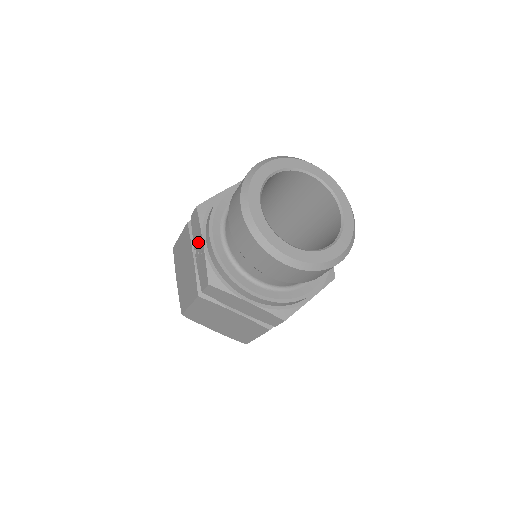
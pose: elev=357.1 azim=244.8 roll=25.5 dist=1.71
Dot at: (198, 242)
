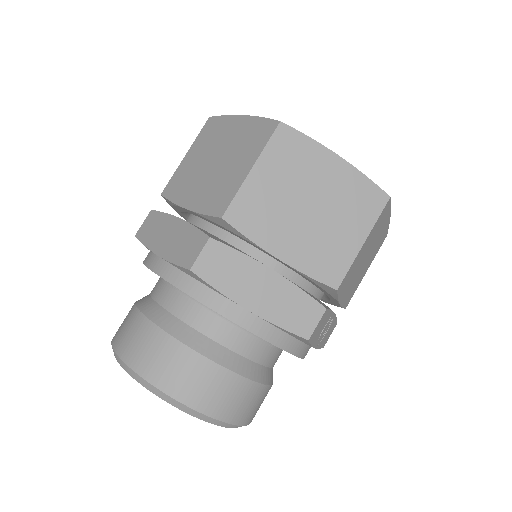
Dot at: occluded
